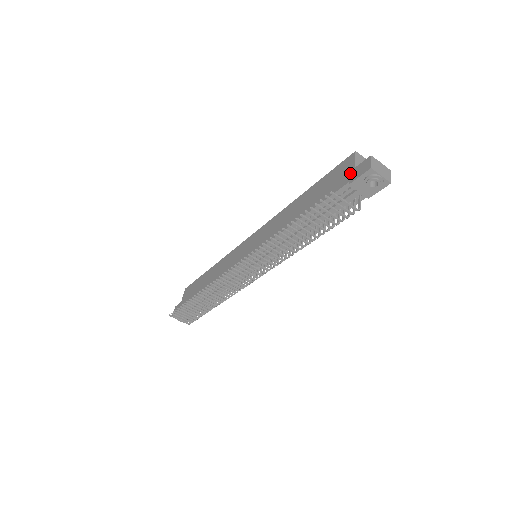
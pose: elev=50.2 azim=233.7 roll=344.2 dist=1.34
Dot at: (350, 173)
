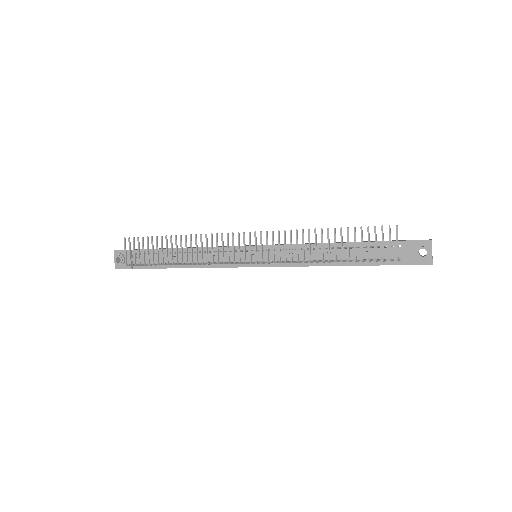
Dot at: occluded
